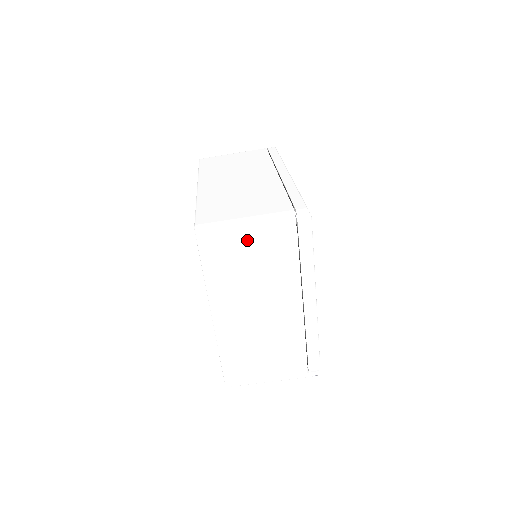
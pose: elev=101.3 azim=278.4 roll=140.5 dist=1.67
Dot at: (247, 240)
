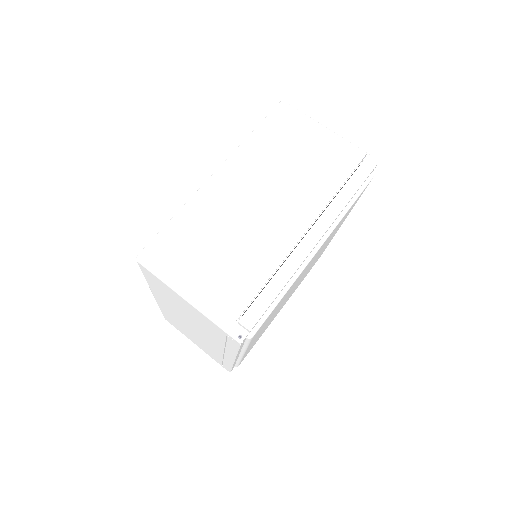
Dot at: (313, 138)
